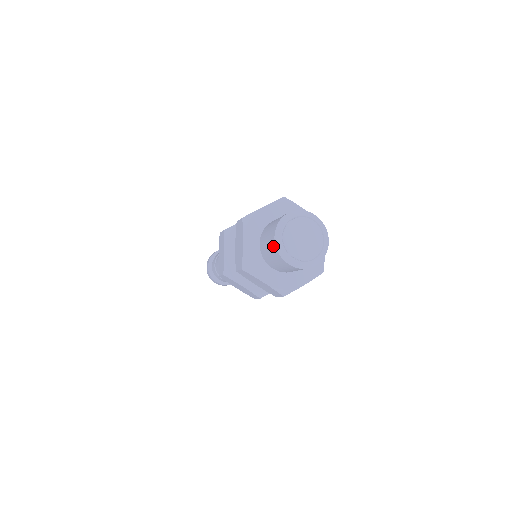
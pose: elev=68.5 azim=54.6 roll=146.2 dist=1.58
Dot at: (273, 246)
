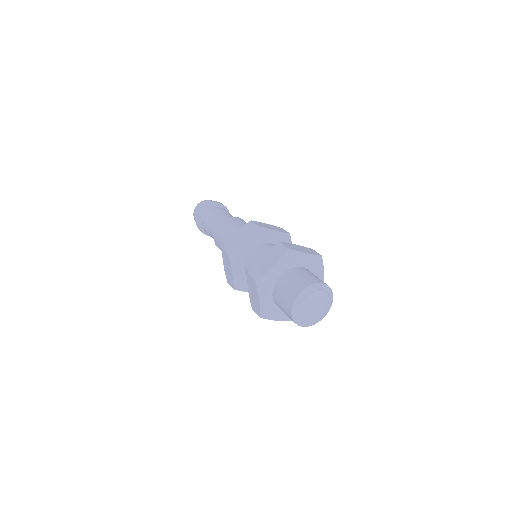
Dot at: (294, 295)
